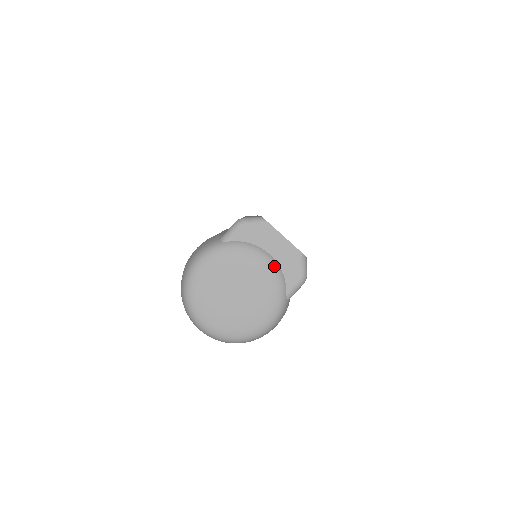
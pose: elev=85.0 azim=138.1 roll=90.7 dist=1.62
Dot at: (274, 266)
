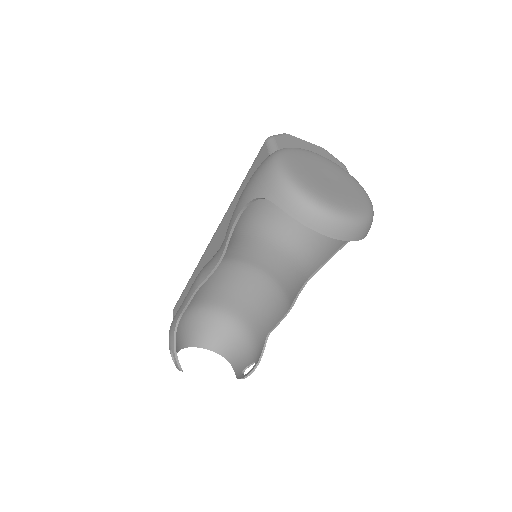
Dot at: (324, 157)
